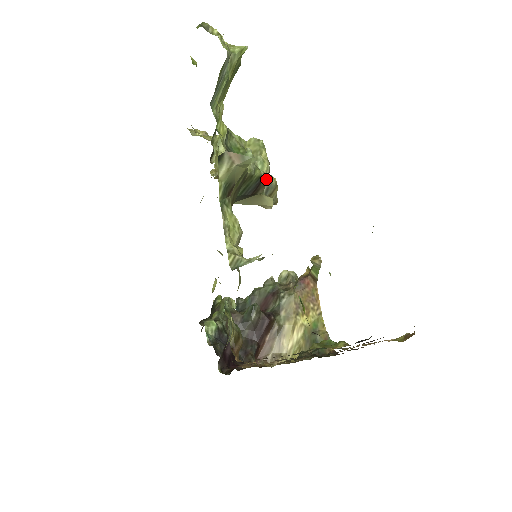
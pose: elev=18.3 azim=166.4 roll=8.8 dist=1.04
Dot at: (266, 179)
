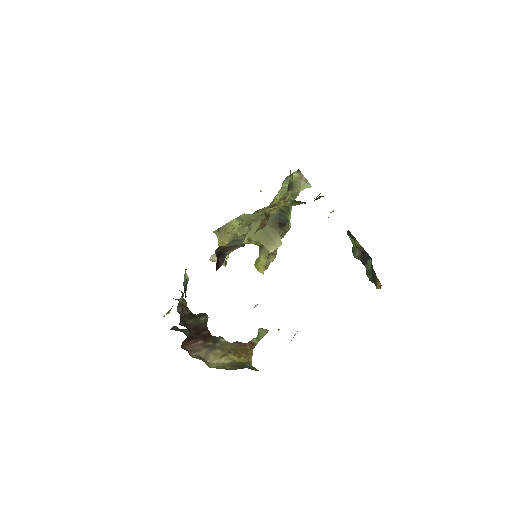
Dot at: (287, 229)
